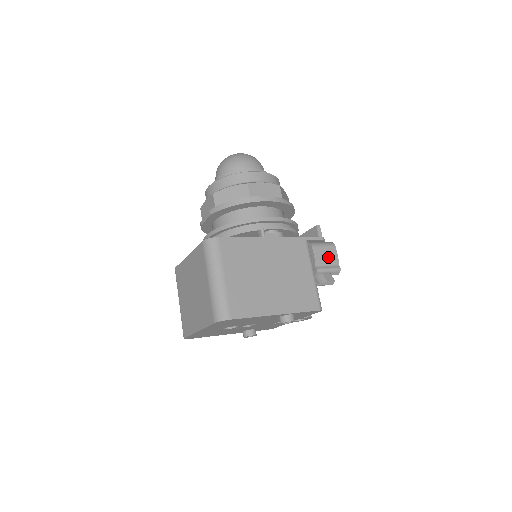
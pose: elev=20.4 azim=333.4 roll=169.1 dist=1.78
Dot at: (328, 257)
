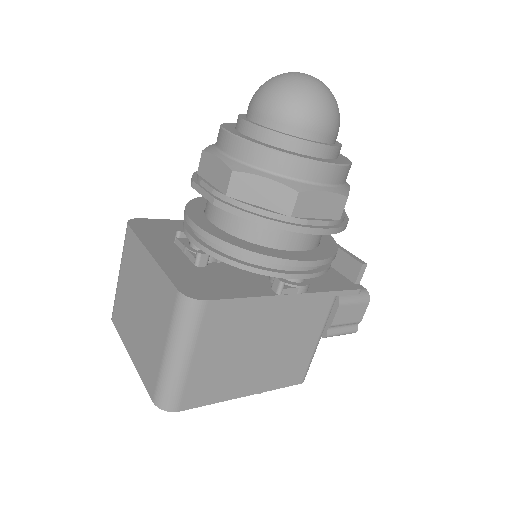
Dot at: (351, 318)
